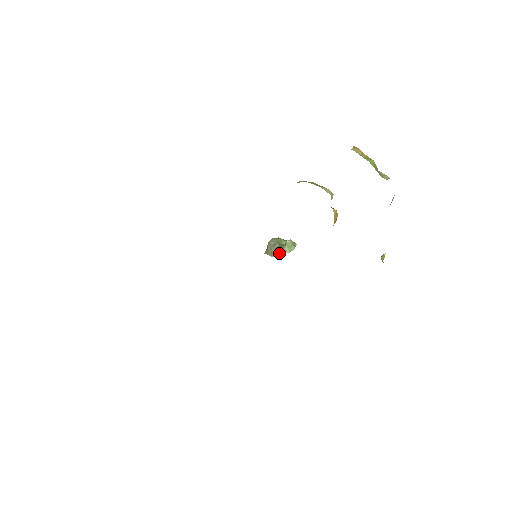
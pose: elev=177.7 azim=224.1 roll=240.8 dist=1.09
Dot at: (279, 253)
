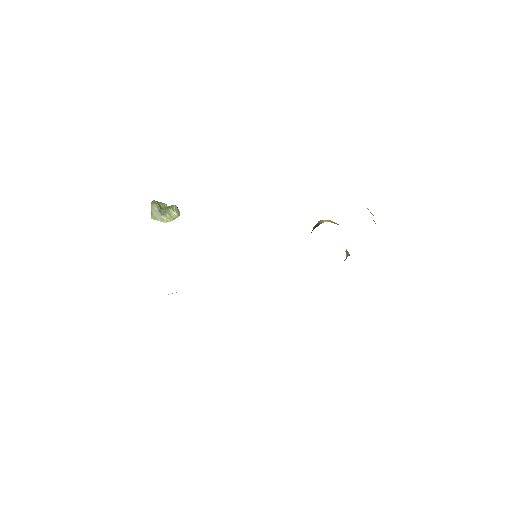
Dot at: (171, 219)
